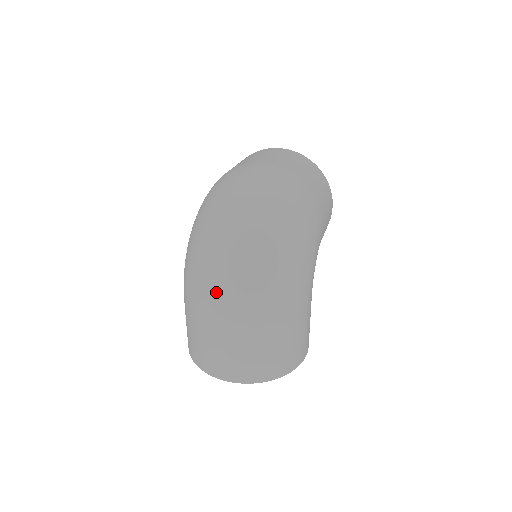
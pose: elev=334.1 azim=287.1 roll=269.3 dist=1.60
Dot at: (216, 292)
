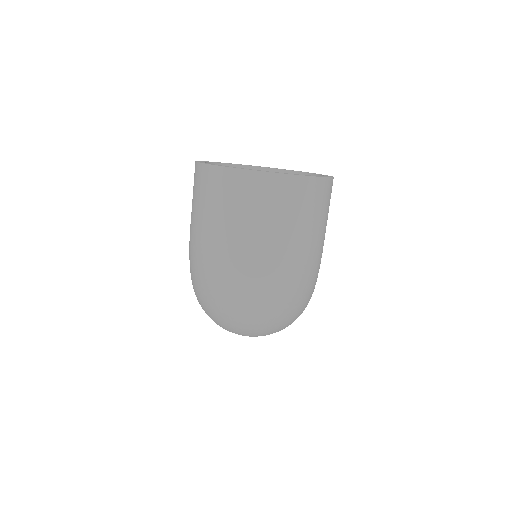
Dot at: occluded
